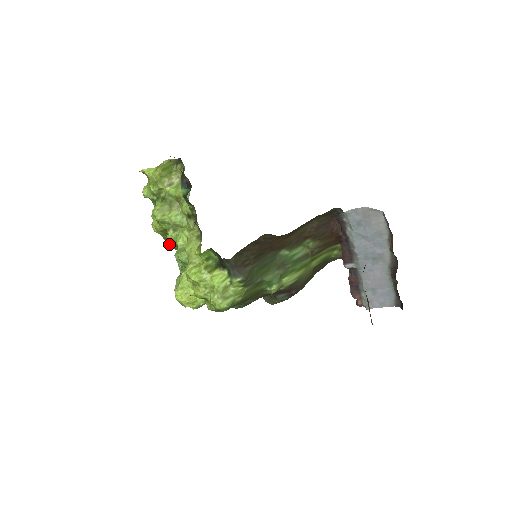
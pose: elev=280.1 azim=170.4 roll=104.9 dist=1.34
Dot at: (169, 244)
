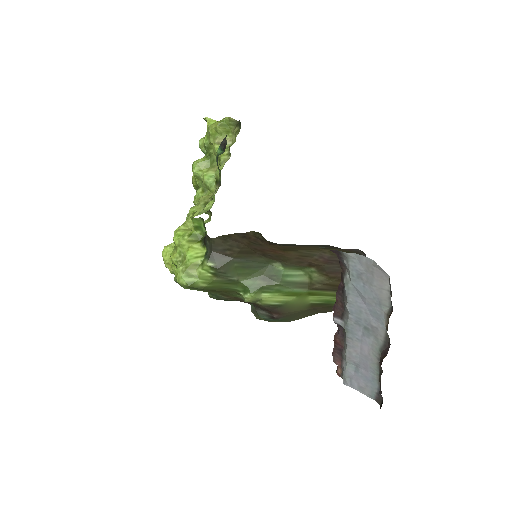
Dot at: (194, 202)
